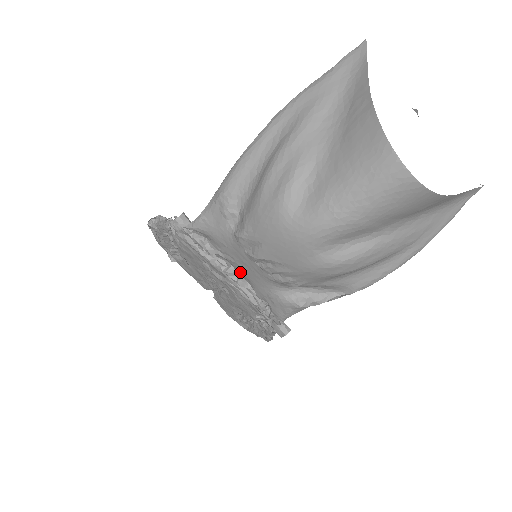
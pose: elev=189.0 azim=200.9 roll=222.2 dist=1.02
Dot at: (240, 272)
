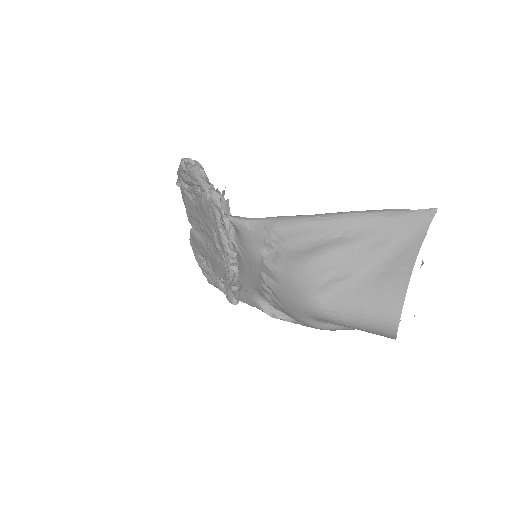
Dot at: (240, 264)
